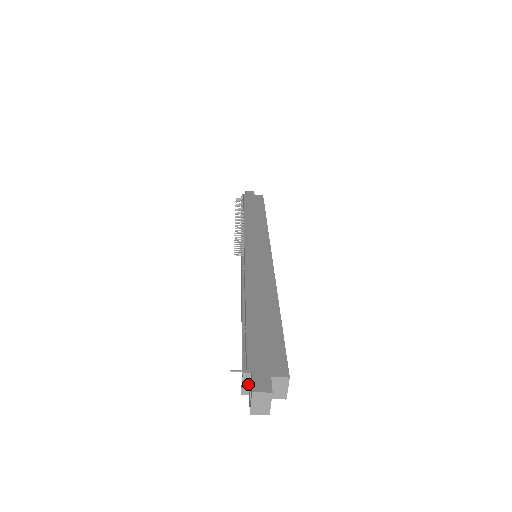
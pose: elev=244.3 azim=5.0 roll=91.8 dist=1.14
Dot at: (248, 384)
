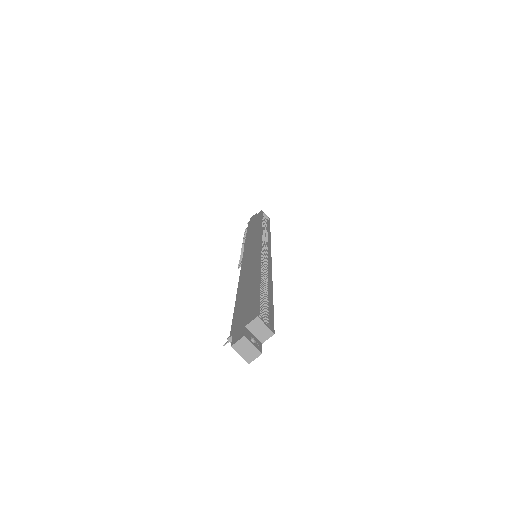
Dot at: occluded
